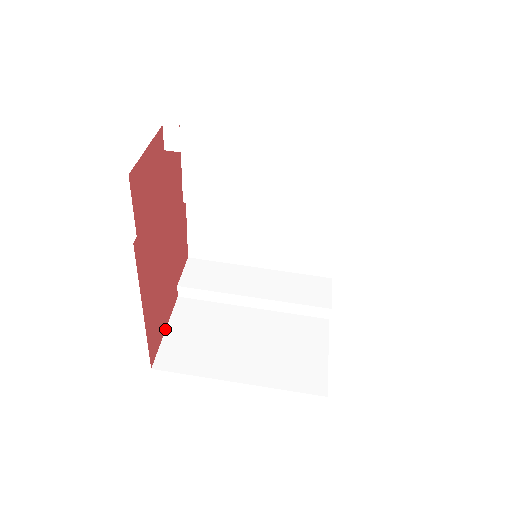
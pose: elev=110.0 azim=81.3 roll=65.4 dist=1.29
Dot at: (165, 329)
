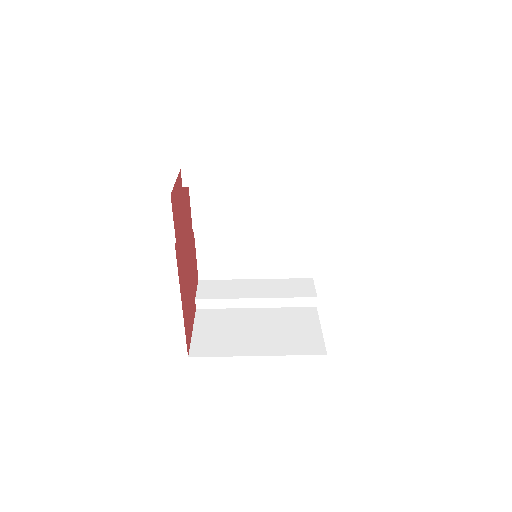
Dot at: (192, 331)
